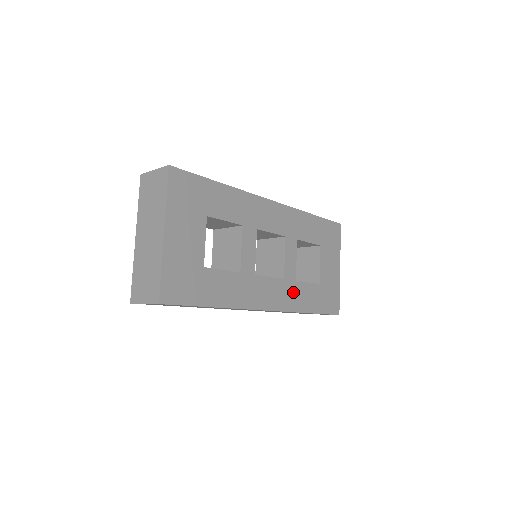
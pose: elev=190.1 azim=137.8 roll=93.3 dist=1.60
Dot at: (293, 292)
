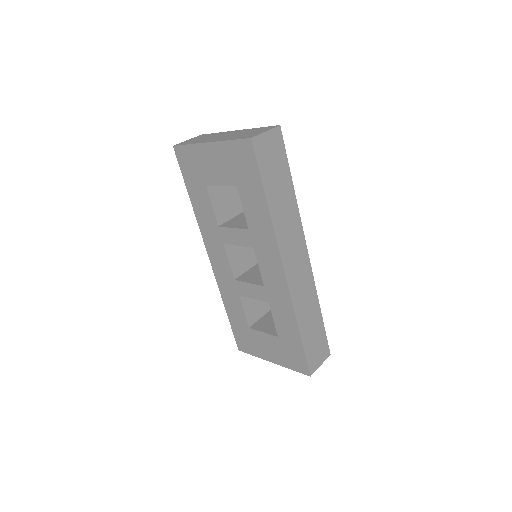
Dot at: occluded
